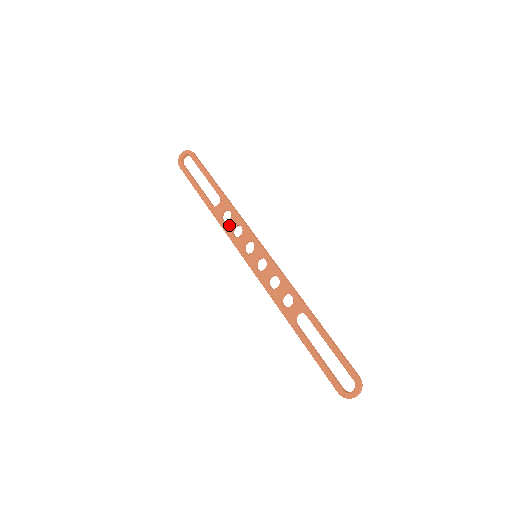
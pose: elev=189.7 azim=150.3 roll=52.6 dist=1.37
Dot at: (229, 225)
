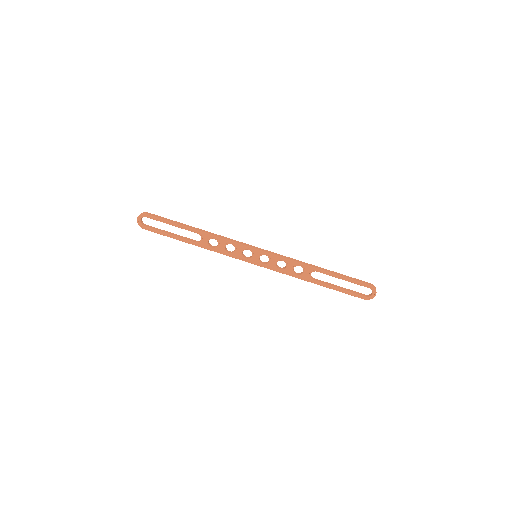
Dot at: (221, 248)
